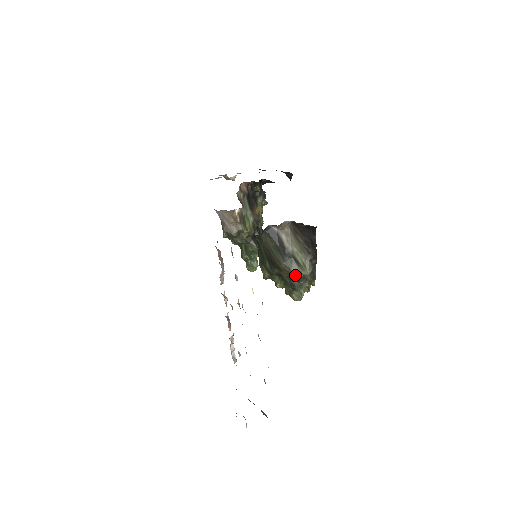
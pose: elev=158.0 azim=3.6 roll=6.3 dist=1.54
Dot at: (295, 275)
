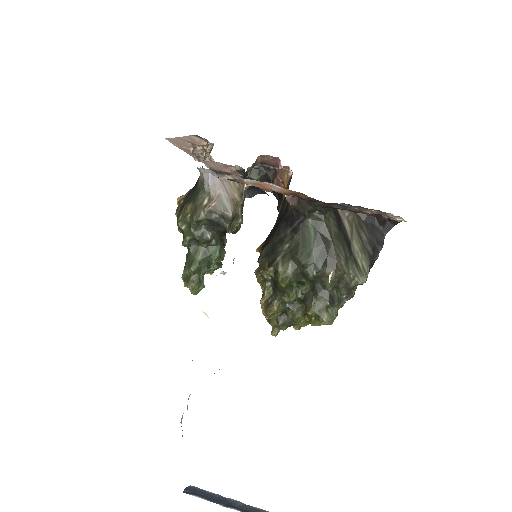
Dot at: (349, 281)
